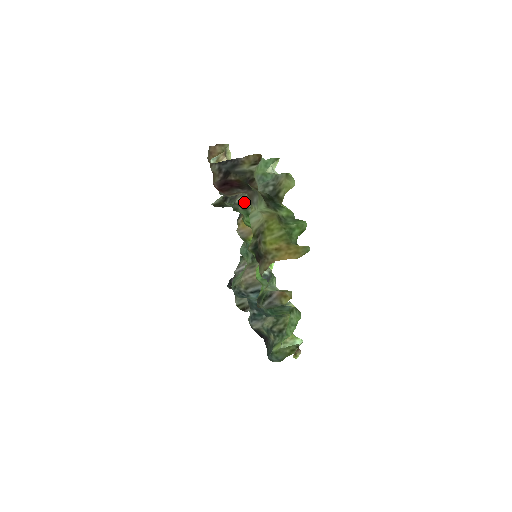
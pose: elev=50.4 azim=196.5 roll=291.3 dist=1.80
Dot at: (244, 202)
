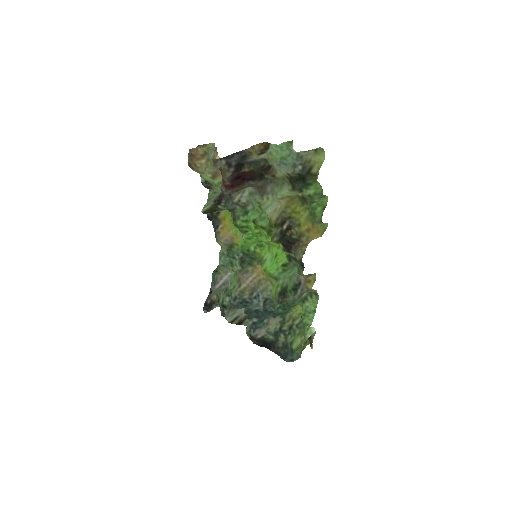
Dot at: (245, 198)
